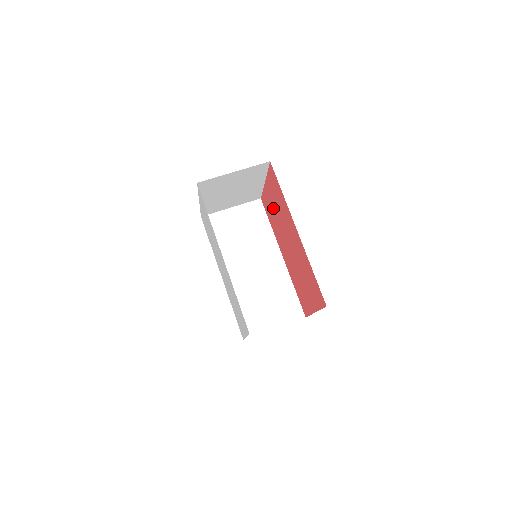
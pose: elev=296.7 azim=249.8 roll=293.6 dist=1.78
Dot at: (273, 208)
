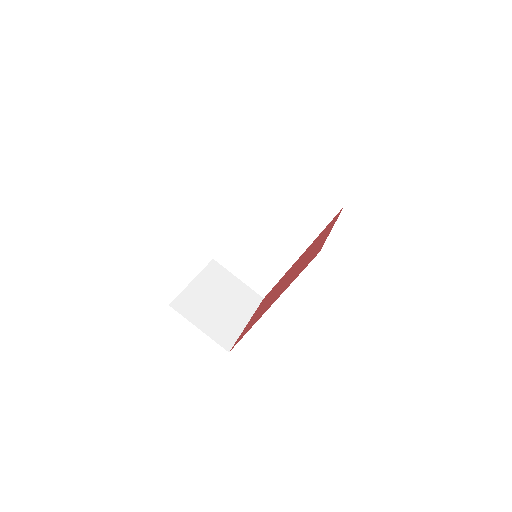
Dot at: occluded
